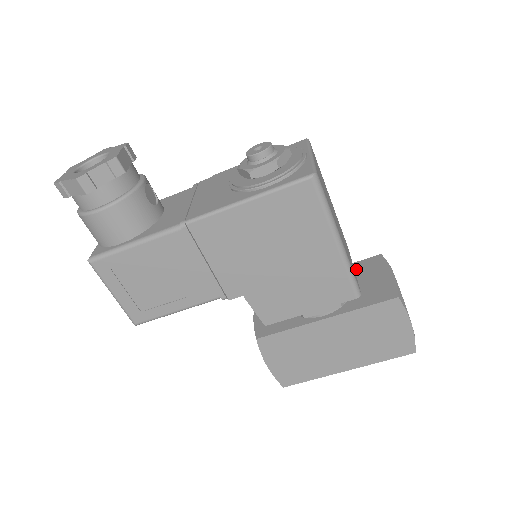
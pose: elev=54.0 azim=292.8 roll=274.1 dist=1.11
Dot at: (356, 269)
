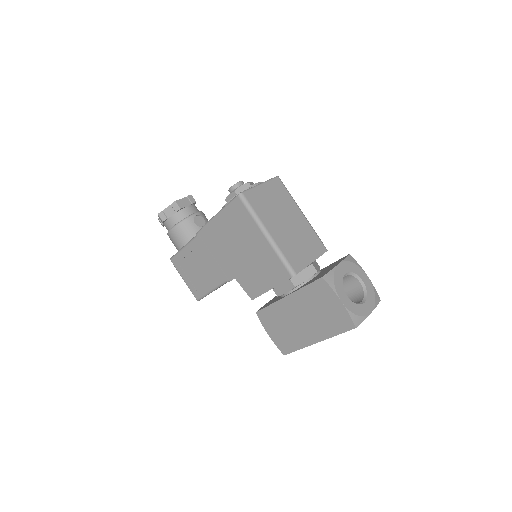
Dot at: (329, 266)
